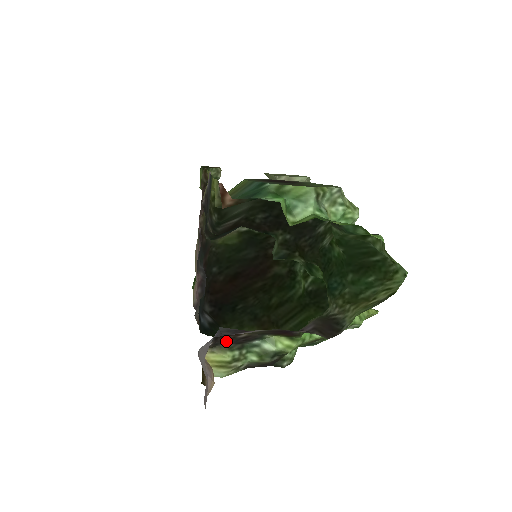
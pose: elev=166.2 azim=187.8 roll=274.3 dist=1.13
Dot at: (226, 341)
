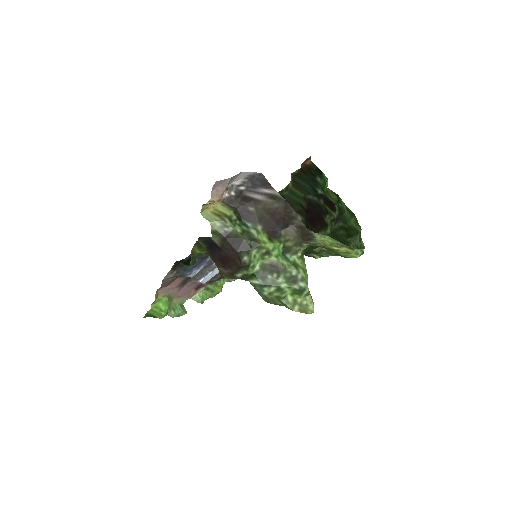
Dot at: (238, 206)
